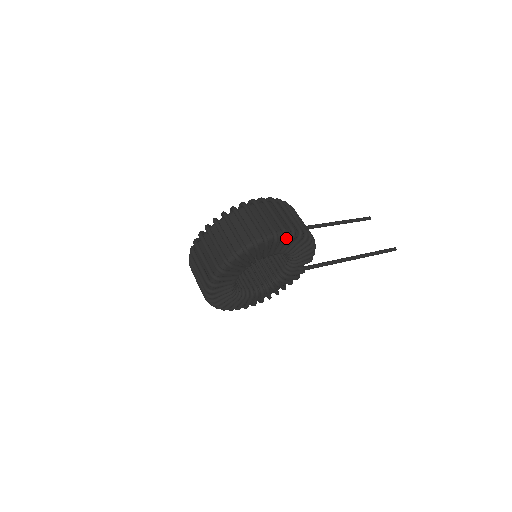
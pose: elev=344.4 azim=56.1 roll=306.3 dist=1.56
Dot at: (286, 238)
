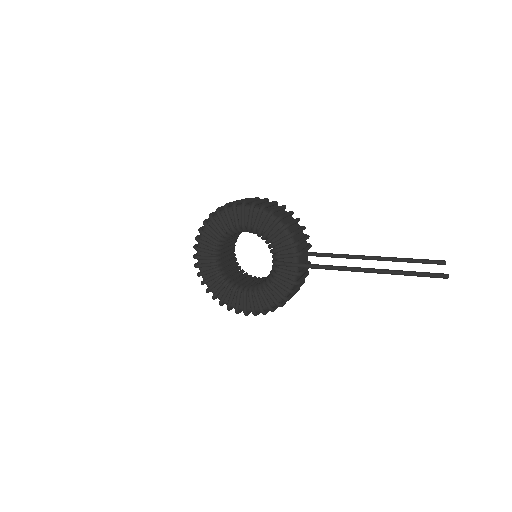
Dot at: (243, 206)
